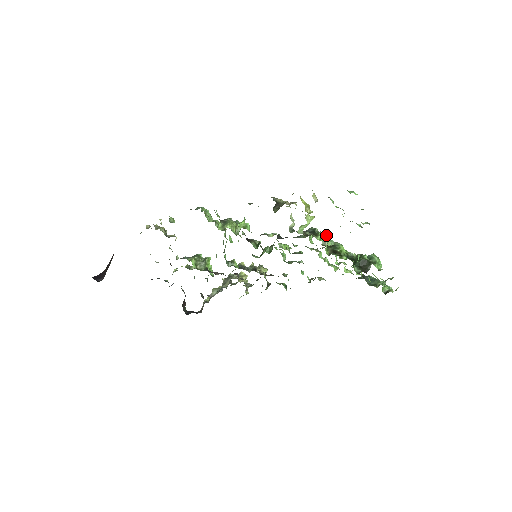
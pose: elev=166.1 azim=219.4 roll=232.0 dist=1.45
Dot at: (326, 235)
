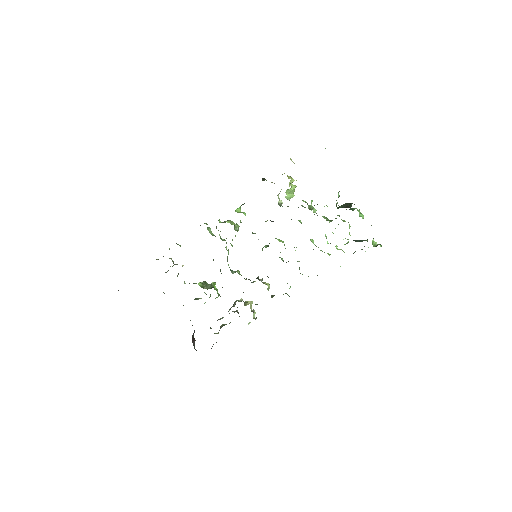
Dot at: (311, 210)
